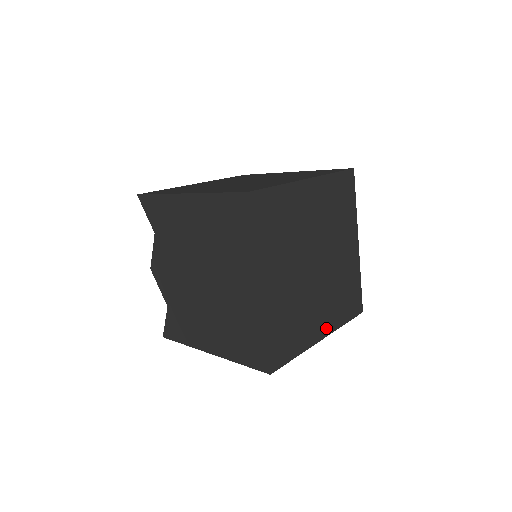
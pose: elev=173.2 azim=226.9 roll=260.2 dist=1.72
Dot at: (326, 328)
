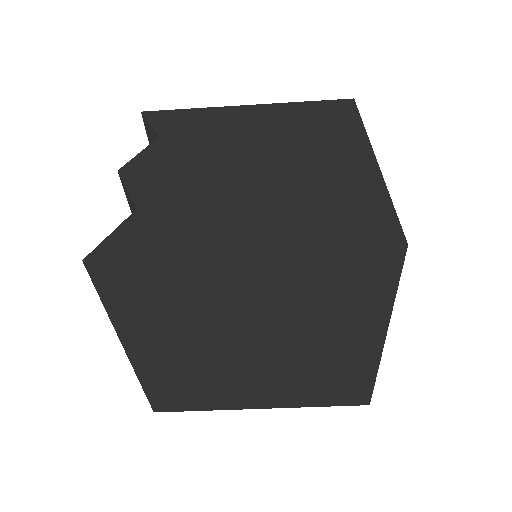
Dot at: occluded
